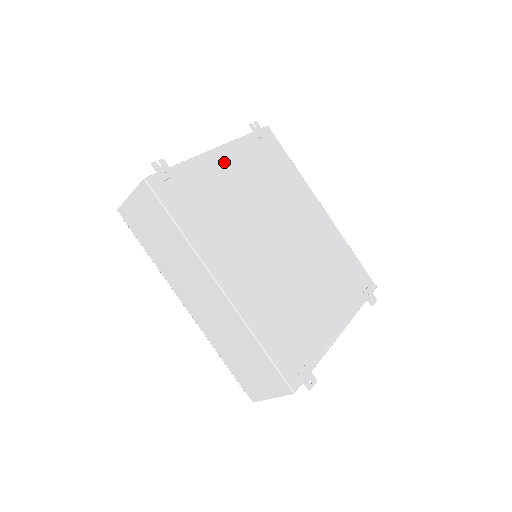
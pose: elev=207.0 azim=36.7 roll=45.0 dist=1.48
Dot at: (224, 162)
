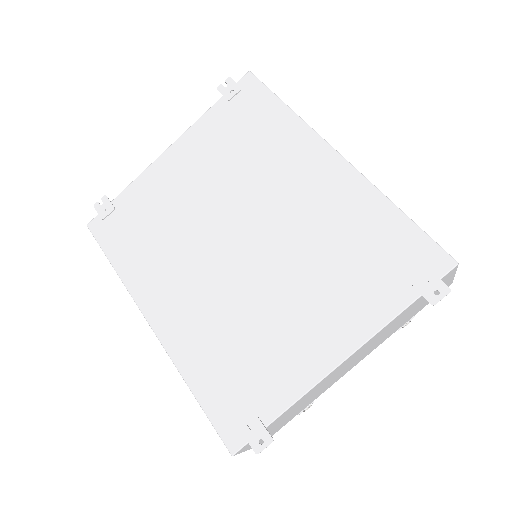
Dot at: (175, 162)
